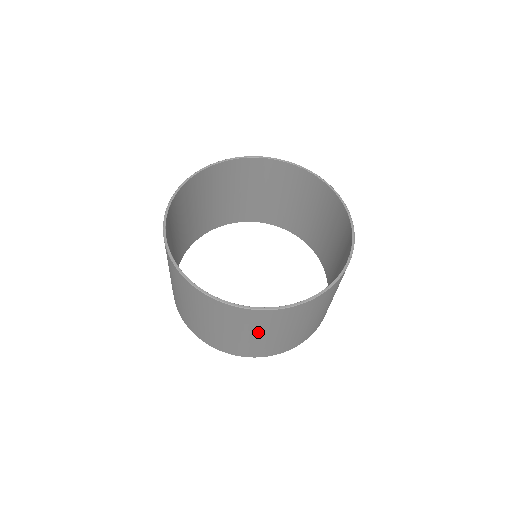
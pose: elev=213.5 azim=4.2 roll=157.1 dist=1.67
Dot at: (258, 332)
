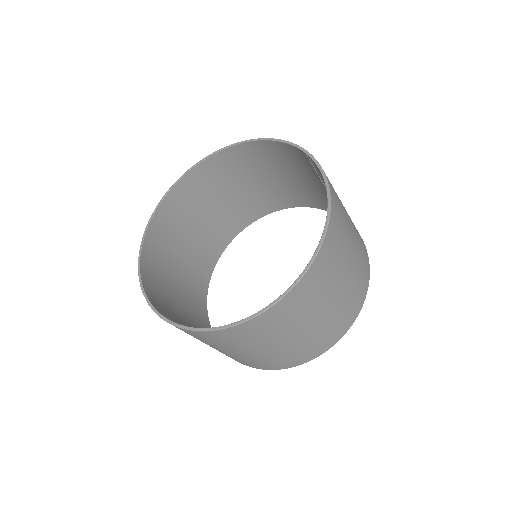
Dot at: (336, 284)
